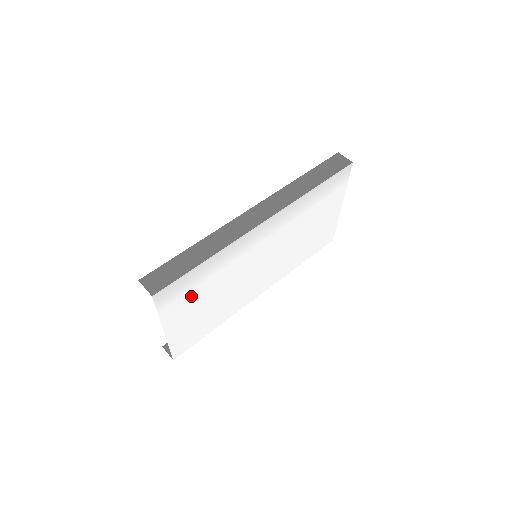
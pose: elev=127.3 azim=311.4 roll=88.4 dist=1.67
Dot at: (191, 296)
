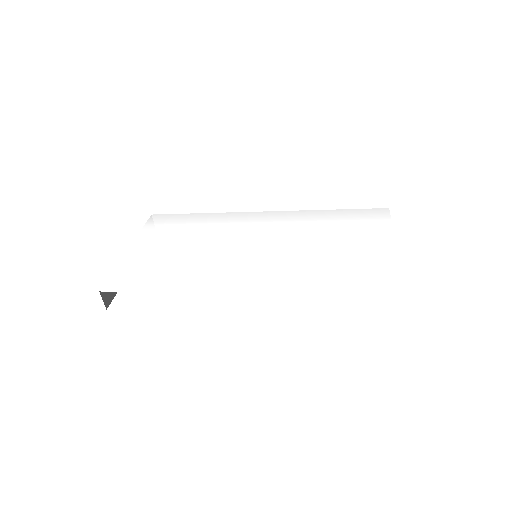
Dot at: (172, 233)
